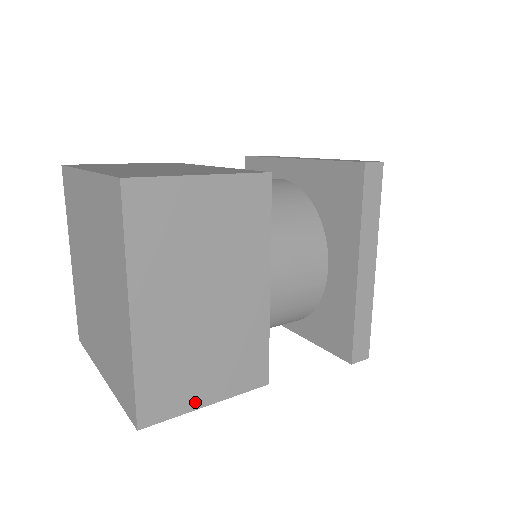
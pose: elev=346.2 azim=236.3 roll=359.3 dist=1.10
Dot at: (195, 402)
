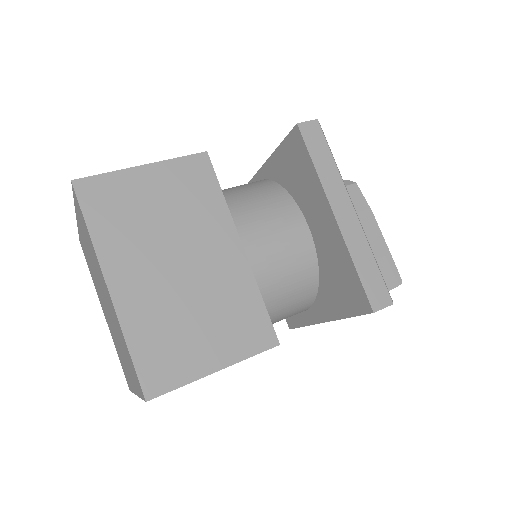
Dot at: (200, 369)
